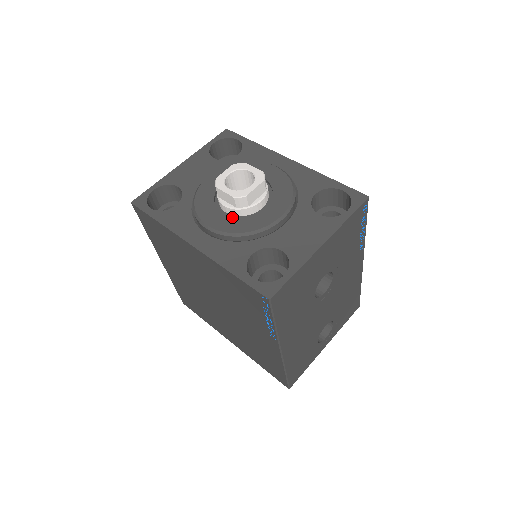
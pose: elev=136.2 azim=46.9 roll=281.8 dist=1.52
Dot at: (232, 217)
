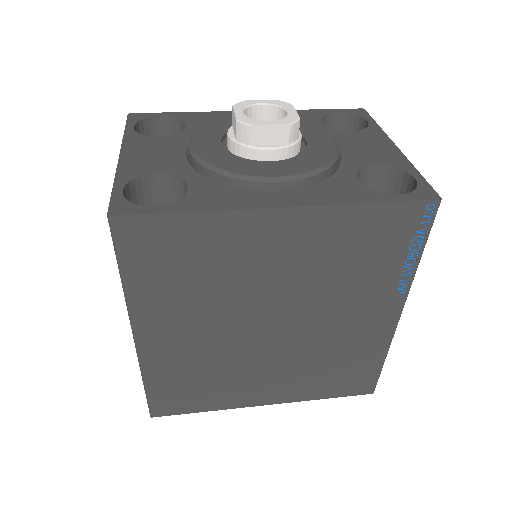
Dot at: (289, 159)
